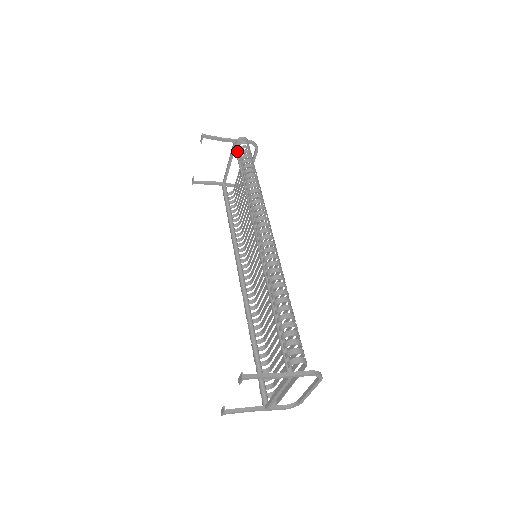
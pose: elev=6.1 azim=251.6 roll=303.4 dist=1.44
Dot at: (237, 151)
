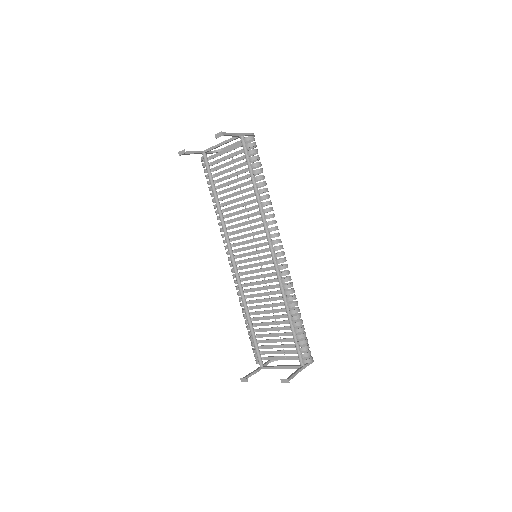
Dot at: (247, 152)
